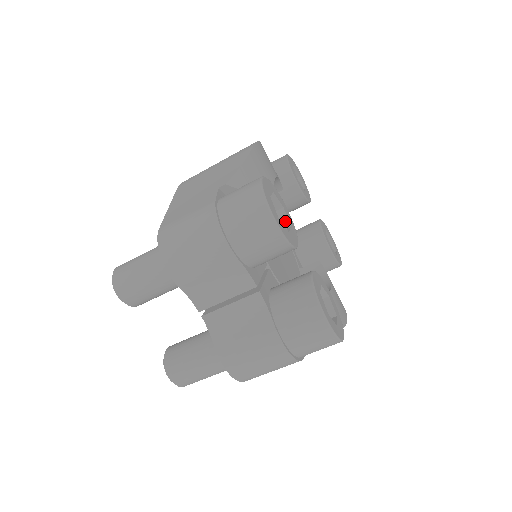
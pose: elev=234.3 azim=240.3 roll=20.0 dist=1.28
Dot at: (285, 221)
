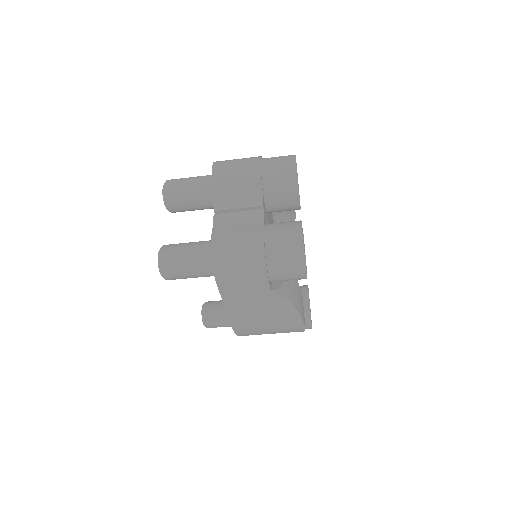
Dot at: occluded
